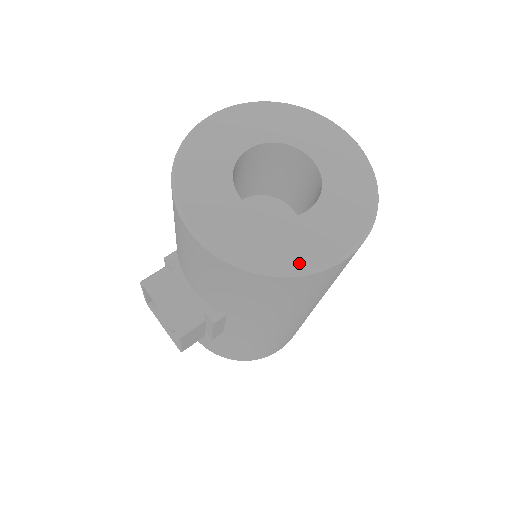
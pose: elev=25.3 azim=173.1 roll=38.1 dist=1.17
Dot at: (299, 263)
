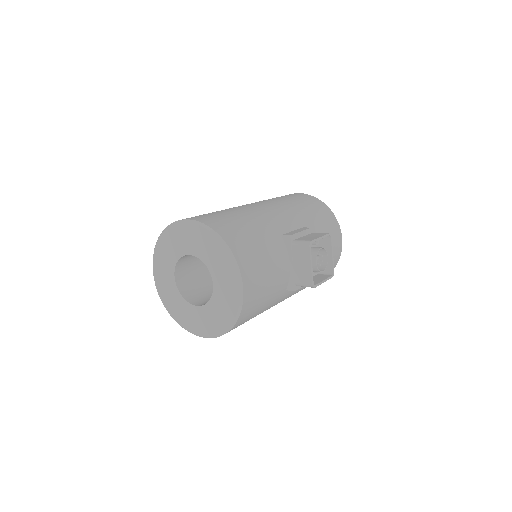
Dot at: (182, 323)
